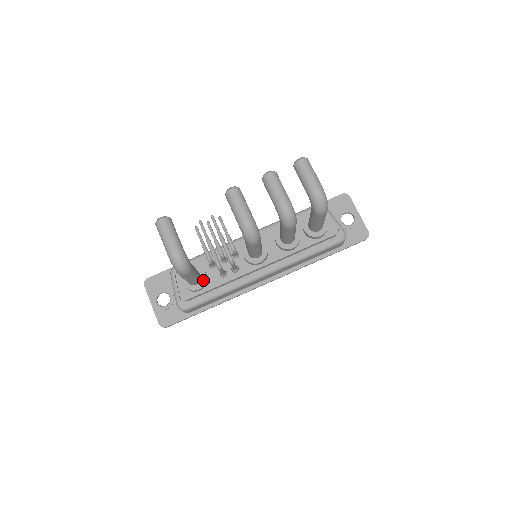
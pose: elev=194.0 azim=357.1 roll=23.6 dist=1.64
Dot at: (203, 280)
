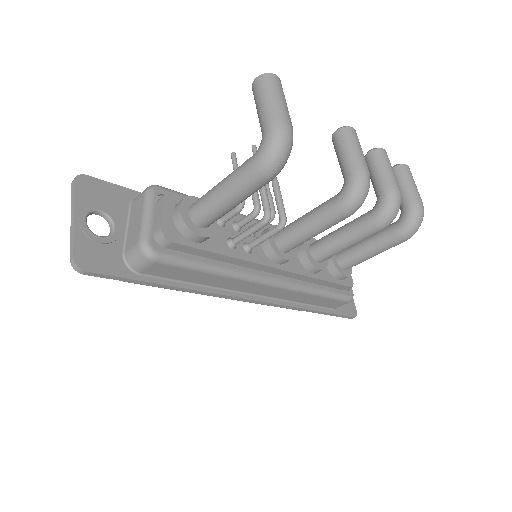
Dot at: (212, 228)
